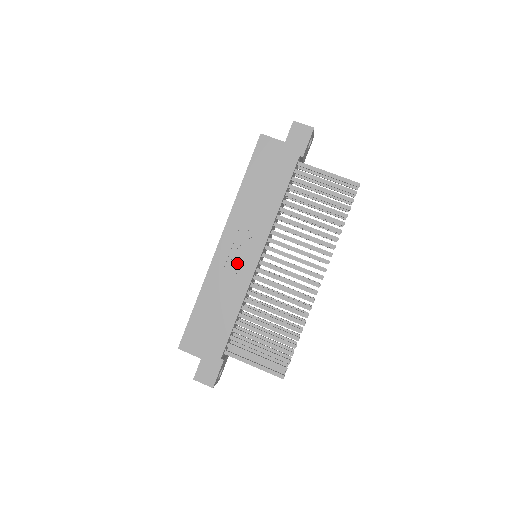
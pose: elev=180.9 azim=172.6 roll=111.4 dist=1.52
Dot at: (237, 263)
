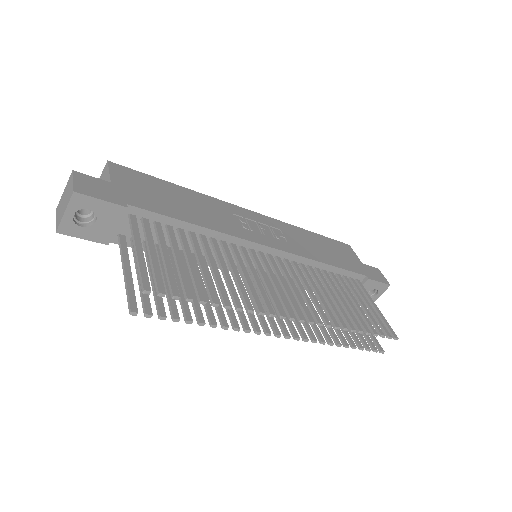
Dot at: (247, 225)
